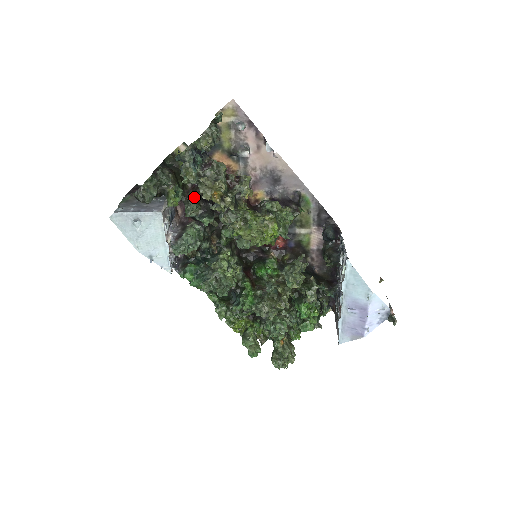
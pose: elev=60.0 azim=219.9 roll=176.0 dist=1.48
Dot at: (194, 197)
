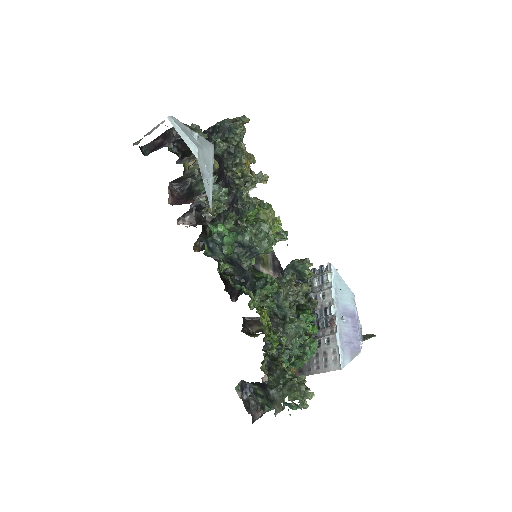
Dot at: occluded
